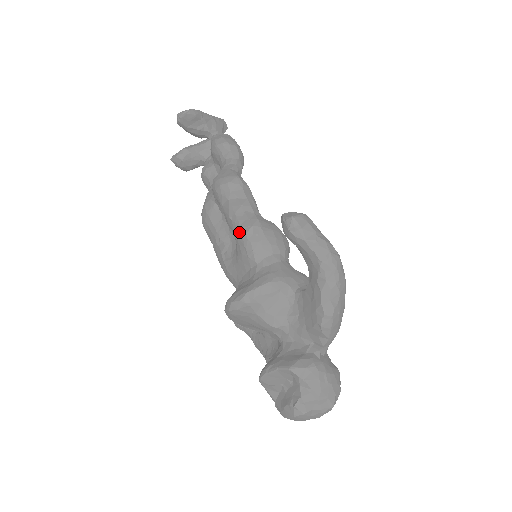
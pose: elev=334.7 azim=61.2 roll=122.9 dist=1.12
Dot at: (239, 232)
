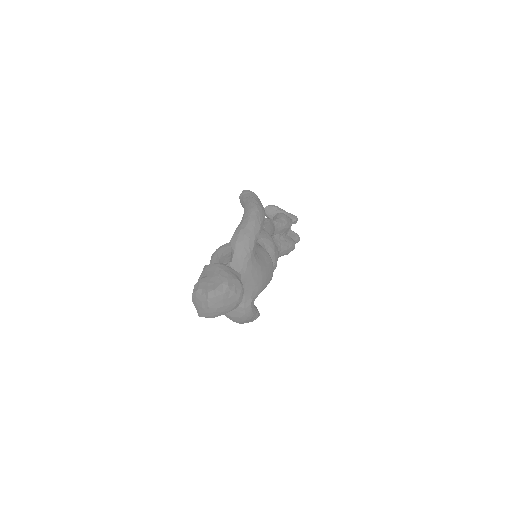
Dot at: occluded
